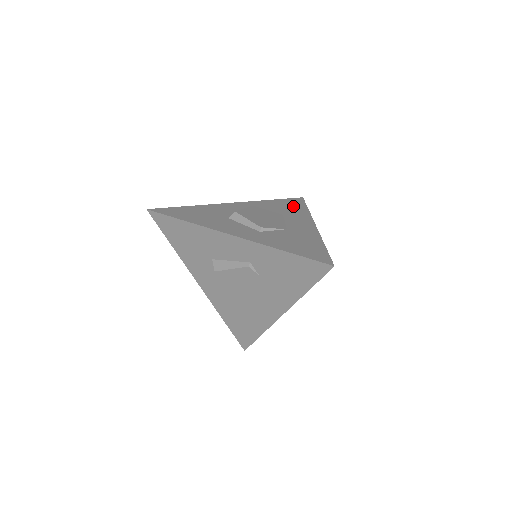
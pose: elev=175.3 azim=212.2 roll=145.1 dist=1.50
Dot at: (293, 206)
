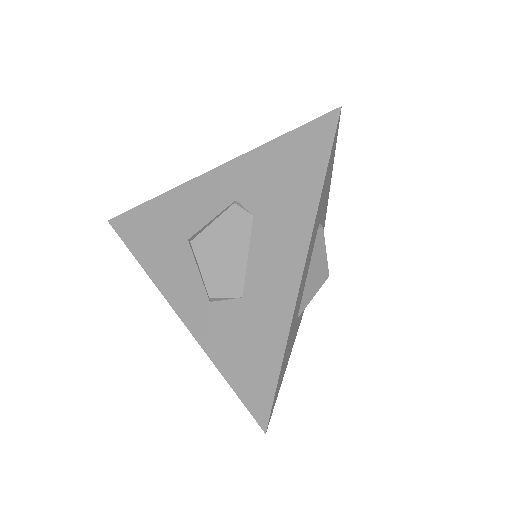
Dot at: occluded
